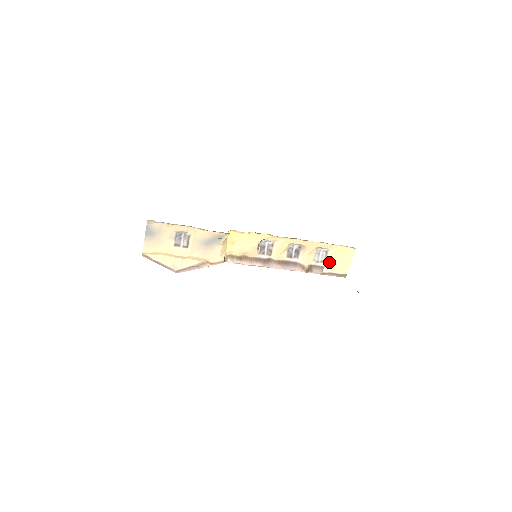
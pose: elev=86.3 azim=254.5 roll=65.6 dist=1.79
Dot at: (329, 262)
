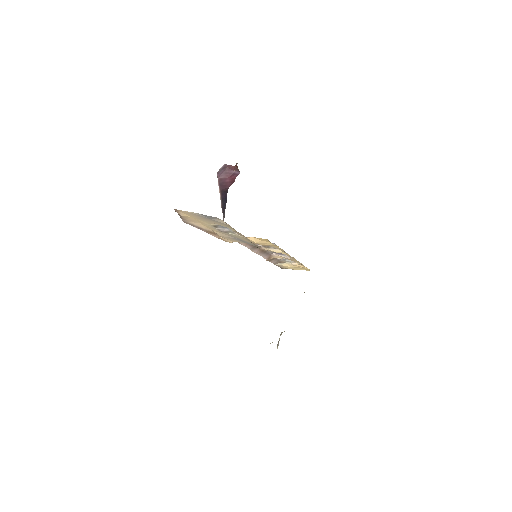
Dot at: (287, 264)
